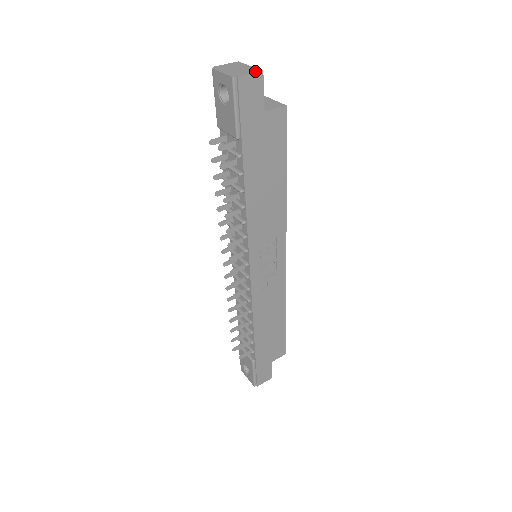
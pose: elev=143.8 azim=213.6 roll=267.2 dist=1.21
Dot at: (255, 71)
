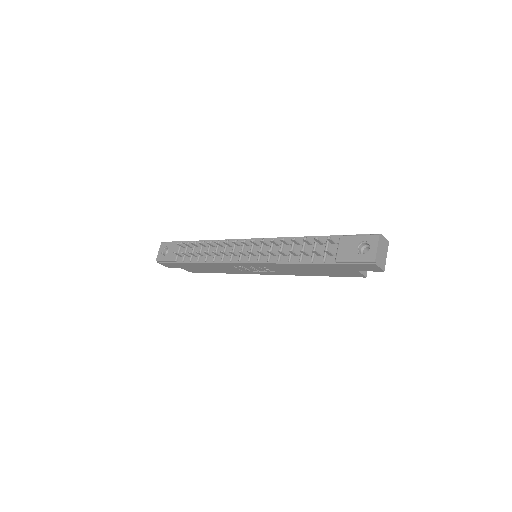
Dot at: (383, 268)
